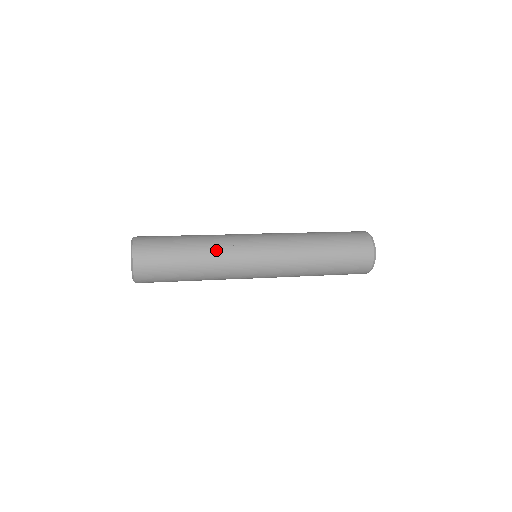
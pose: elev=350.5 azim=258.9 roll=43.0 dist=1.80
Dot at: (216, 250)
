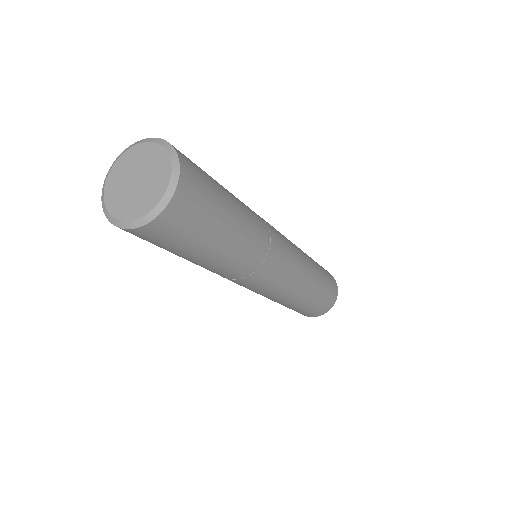
Dot at: occluded
